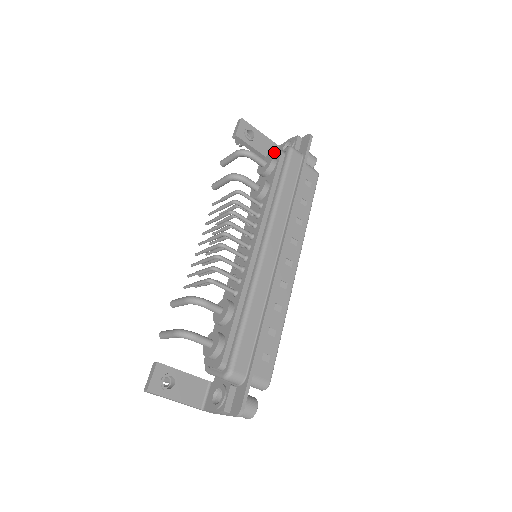
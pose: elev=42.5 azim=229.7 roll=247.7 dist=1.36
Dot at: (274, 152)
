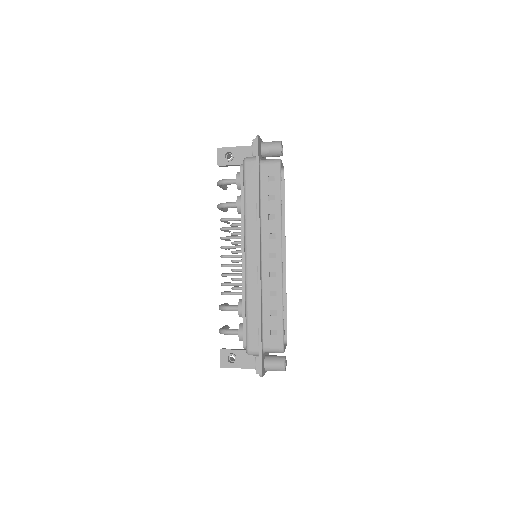
Dot at: occluded
